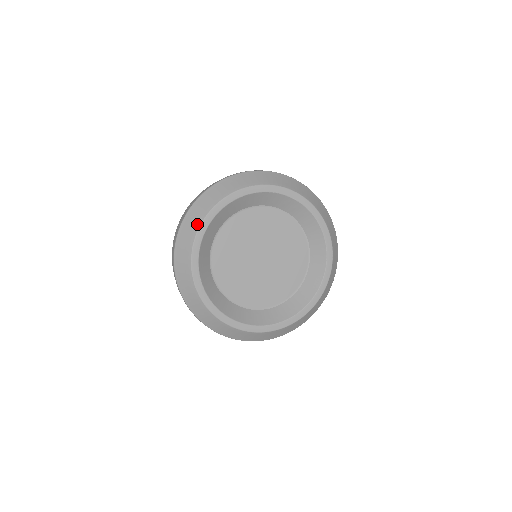
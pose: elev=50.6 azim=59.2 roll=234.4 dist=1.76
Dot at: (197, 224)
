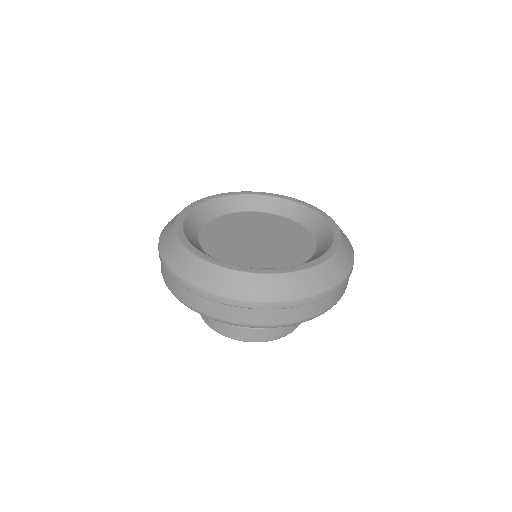
Dot at: (173, 221)
